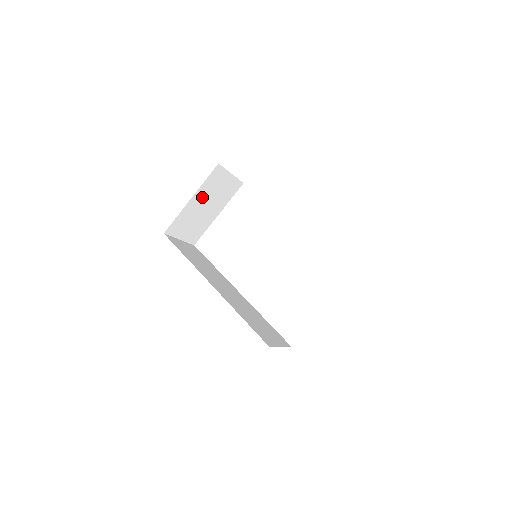
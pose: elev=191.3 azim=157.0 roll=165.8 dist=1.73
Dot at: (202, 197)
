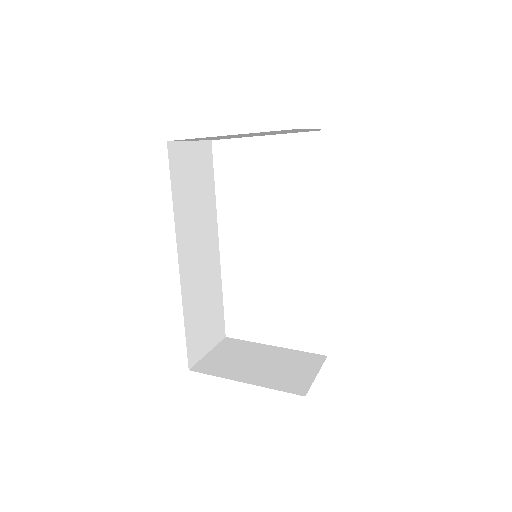
Dot at: occluded
